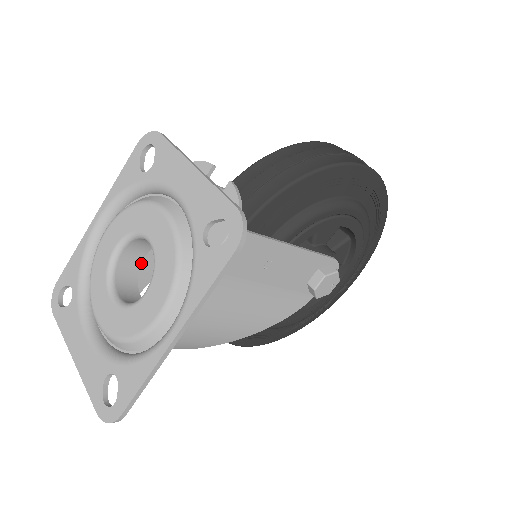
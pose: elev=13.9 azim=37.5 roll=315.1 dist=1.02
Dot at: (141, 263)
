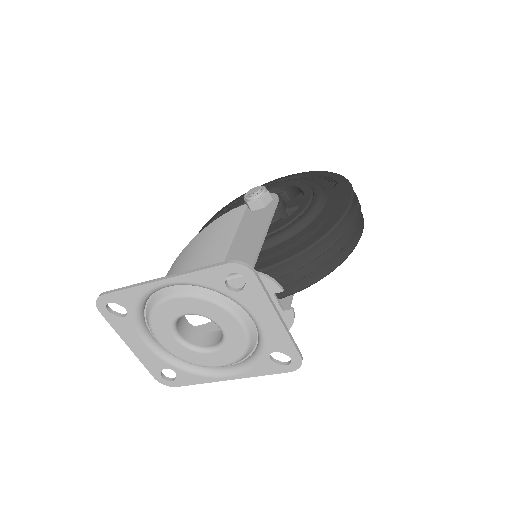
Dot at: occluded
